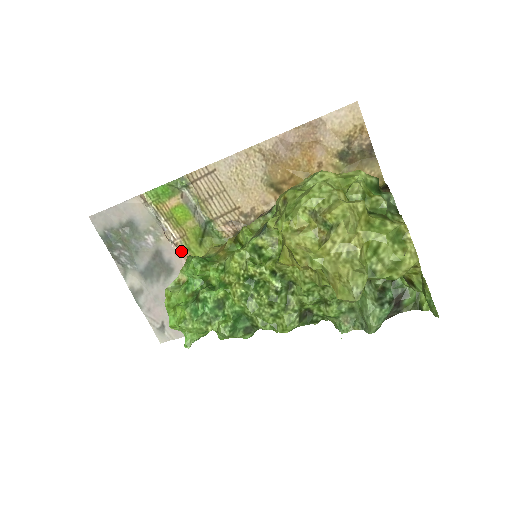
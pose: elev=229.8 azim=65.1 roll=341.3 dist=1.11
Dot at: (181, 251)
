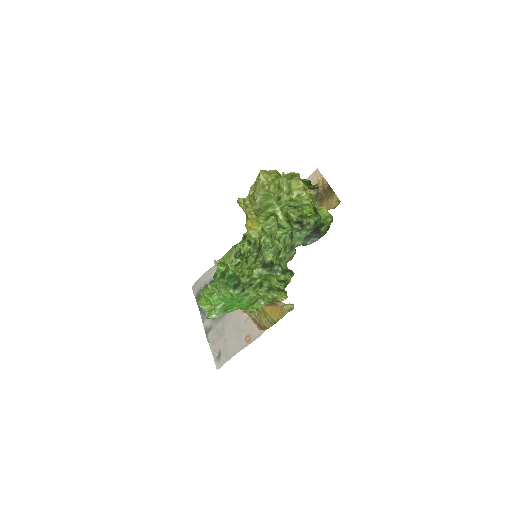
Dot at: occluded
